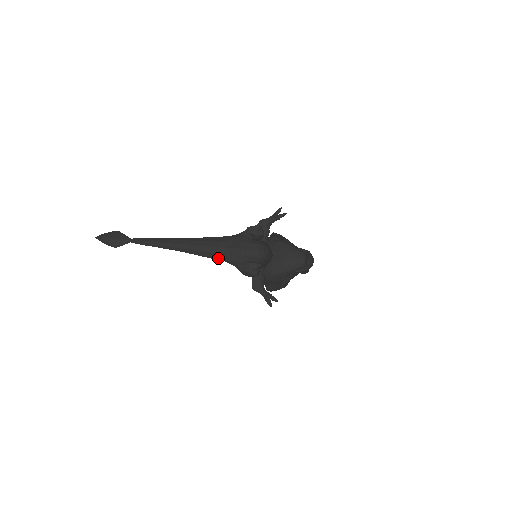
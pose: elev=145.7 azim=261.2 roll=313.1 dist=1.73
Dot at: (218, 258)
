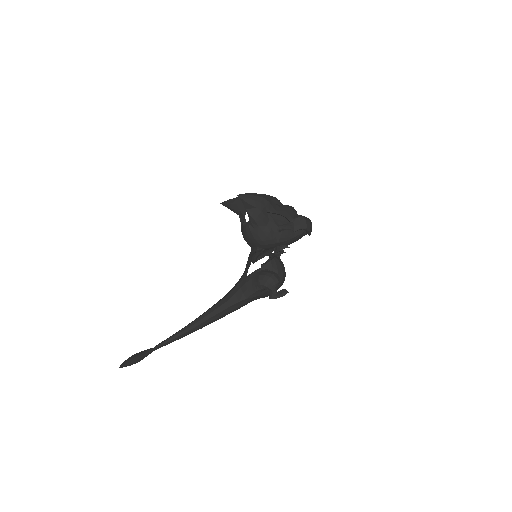
Dot at: occluded
